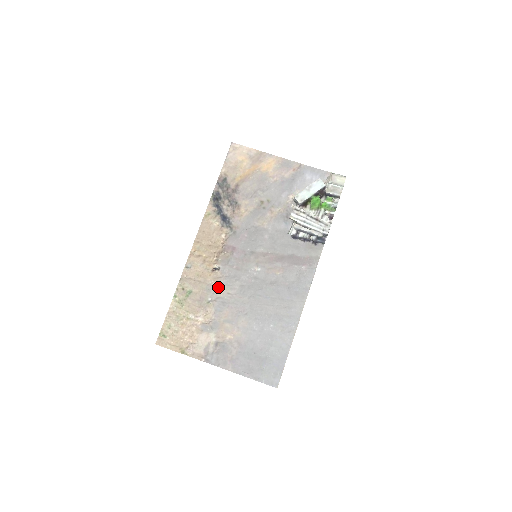
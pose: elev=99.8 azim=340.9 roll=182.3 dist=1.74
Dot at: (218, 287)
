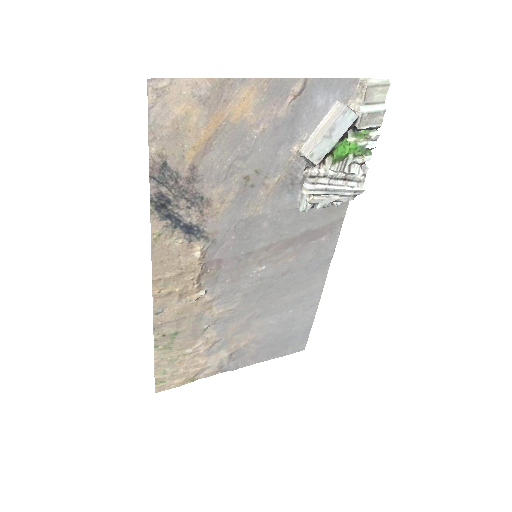
Dot at: (212, 311)
